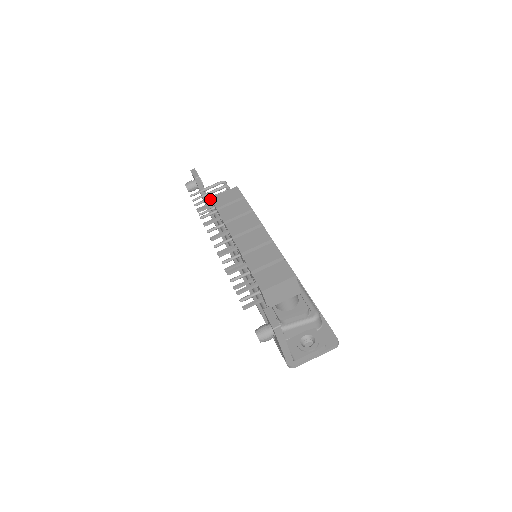
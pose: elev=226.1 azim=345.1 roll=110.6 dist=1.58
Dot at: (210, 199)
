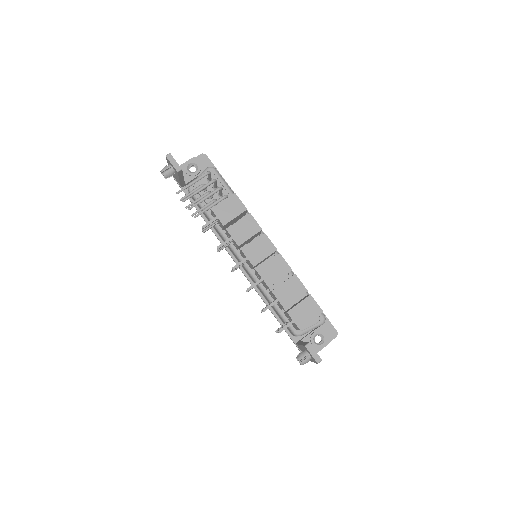
Dot at: occluded
